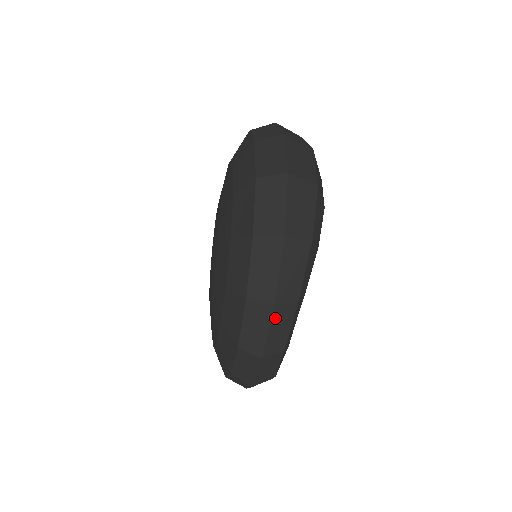
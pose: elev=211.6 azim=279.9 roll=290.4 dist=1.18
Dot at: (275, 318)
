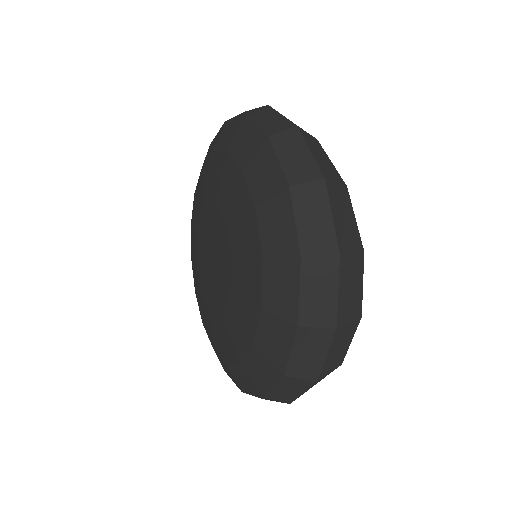
Dot at: occluded
